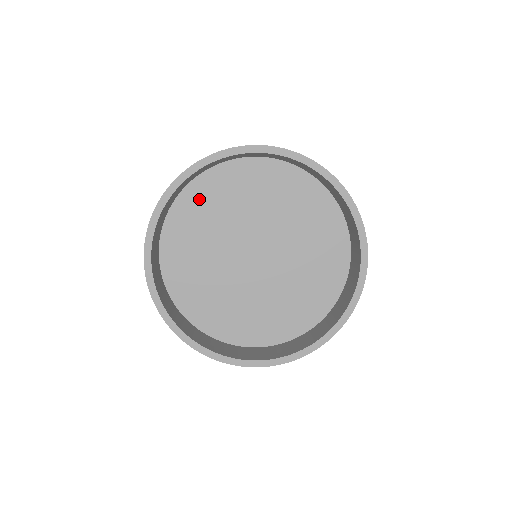
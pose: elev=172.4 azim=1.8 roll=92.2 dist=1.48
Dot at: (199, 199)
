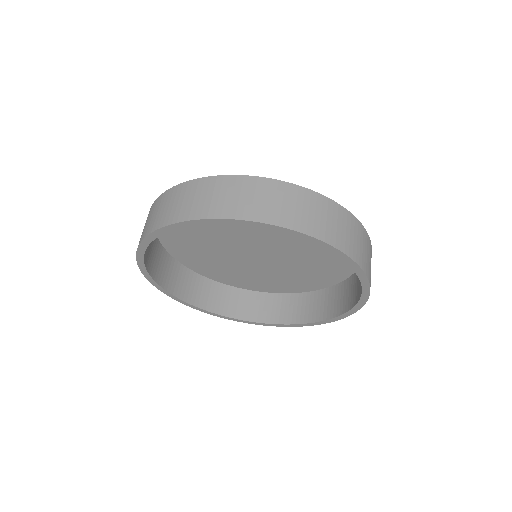
Dot at: occluded
